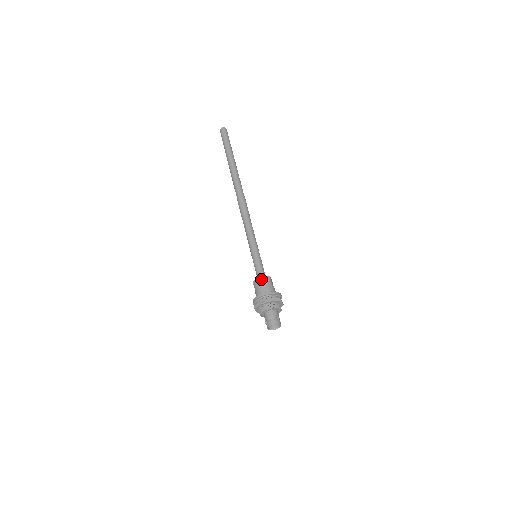
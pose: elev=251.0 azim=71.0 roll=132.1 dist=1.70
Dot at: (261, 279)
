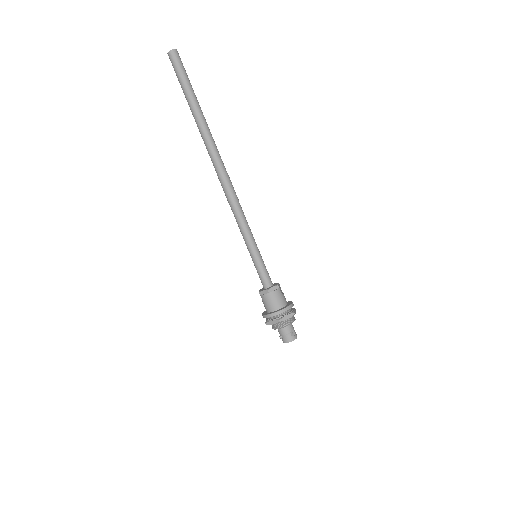
Dot at: (269, 292)
